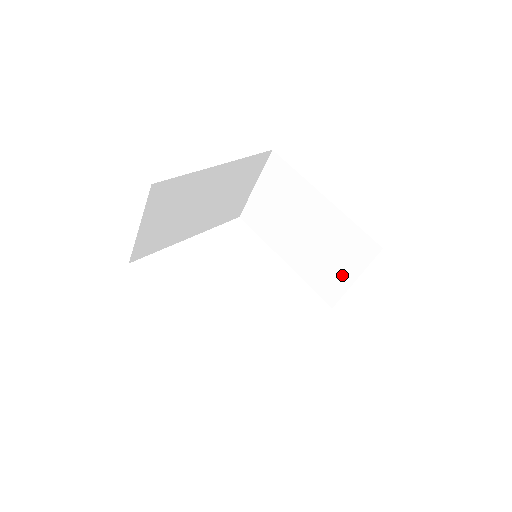
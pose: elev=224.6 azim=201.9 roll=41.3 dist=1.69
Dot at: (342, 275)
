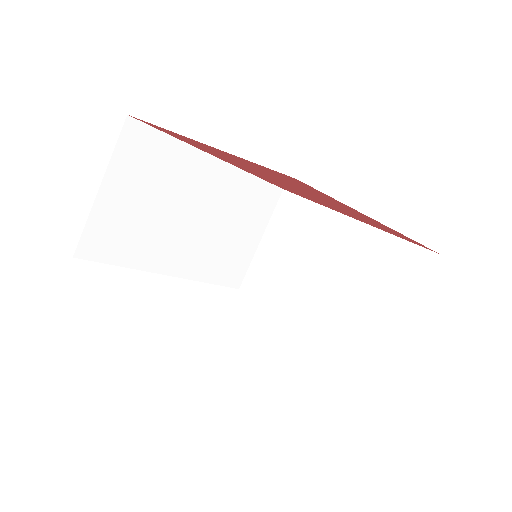
Dot at: (384, 320)
